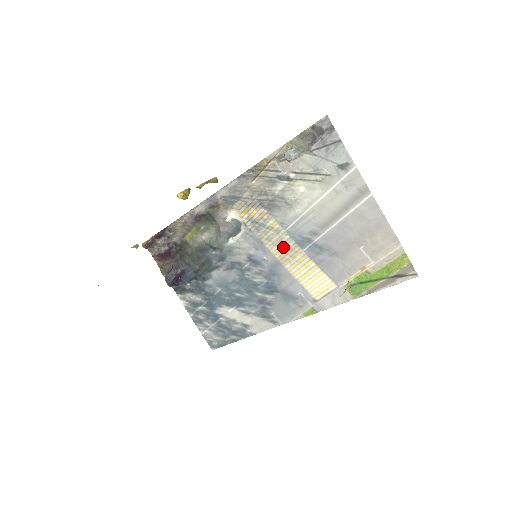
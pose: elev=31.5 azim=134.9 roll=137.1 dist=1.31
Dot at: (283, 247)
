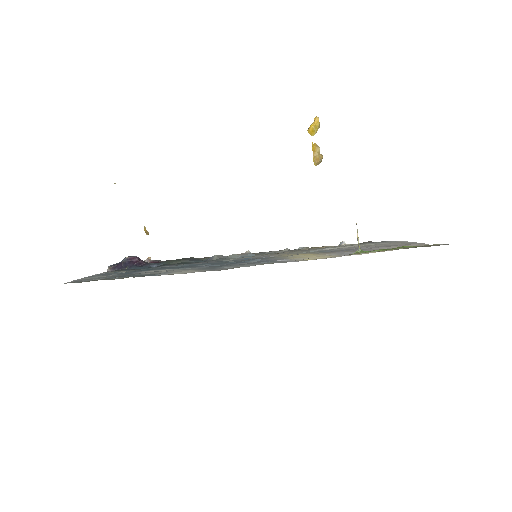
Dot at: (295, 254)
